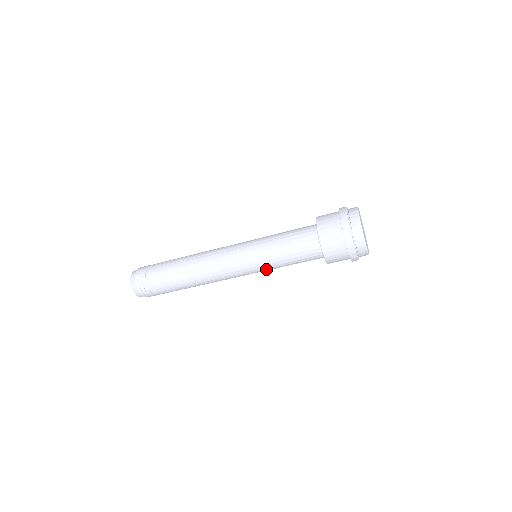
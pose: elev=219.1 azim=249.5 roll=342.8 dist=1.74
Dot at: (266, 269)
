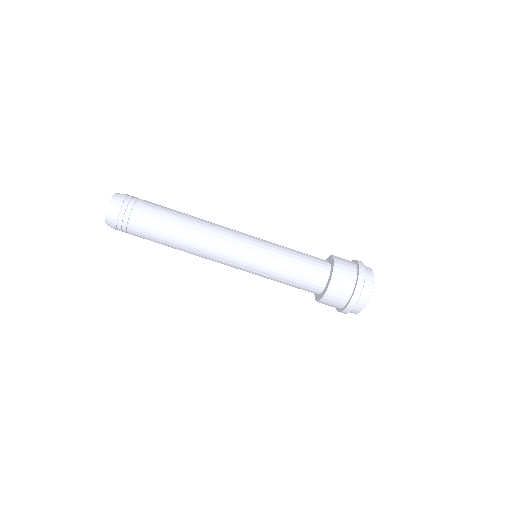
Dot at: (263, 271)
